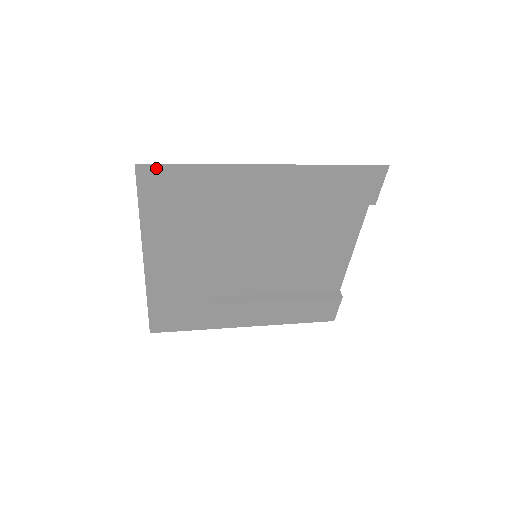
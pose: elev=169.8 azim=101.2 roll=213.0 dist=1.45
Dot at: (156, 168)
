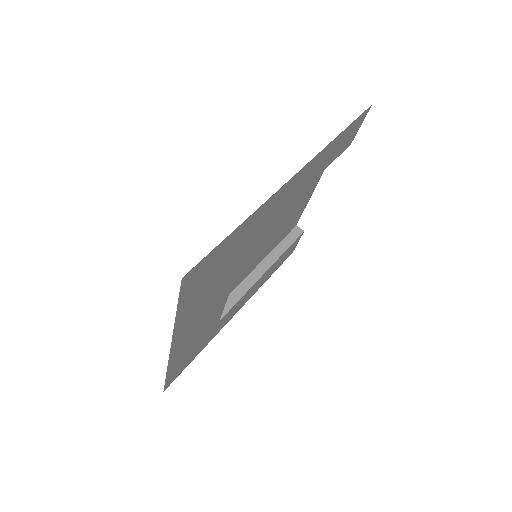
Dot at: (201, 263)
